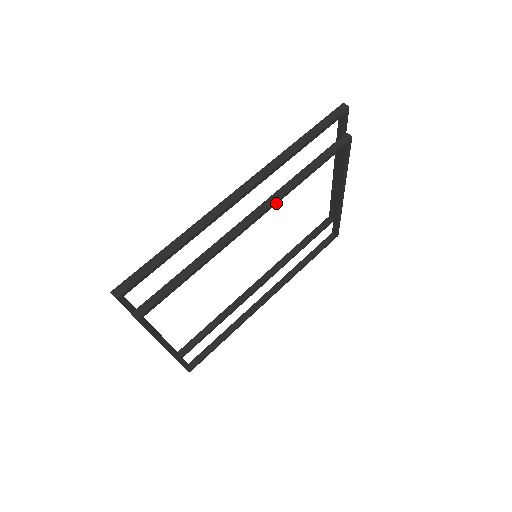
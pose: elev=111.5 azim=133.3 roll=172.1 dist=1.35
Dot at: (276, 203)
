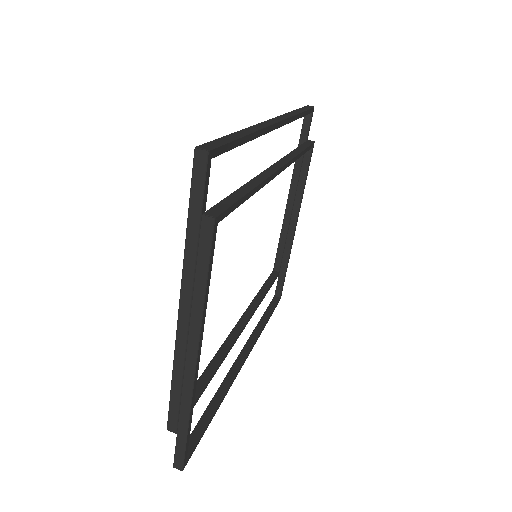
Dot at: (289, 164)
